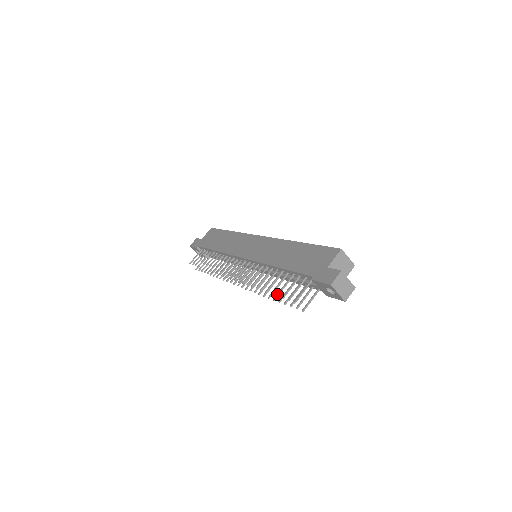
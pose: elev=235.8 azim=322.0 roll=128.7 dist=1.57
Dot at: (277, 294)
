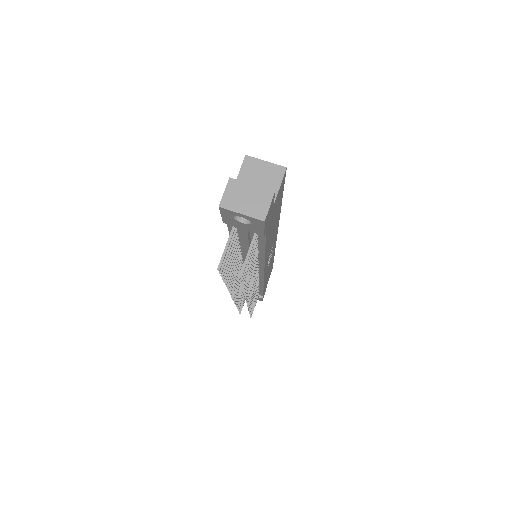
Dot at: occluded
